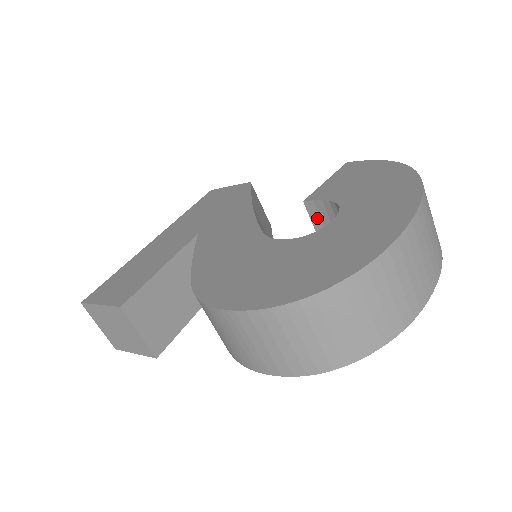
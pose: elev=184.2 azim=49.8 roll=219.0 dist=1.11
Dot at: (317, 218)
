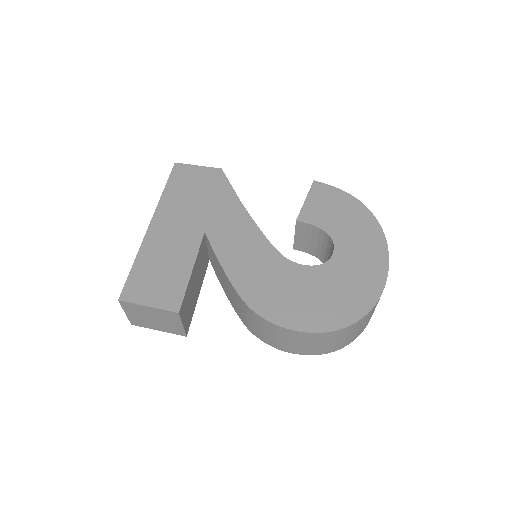
Dot at: (301, 231)
